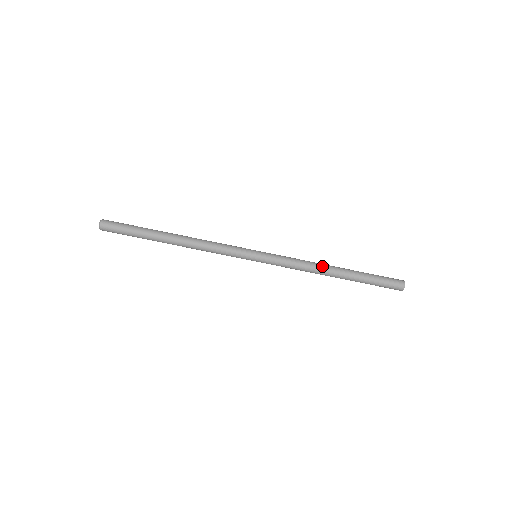
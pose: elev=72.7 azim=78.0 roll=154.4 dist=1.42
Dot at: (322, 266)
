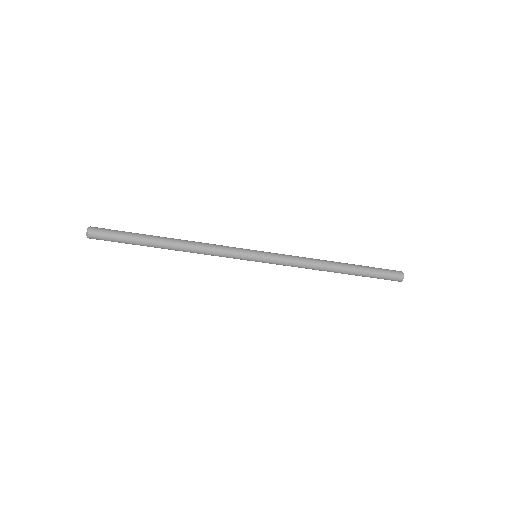
Dot at: (323, 261)
